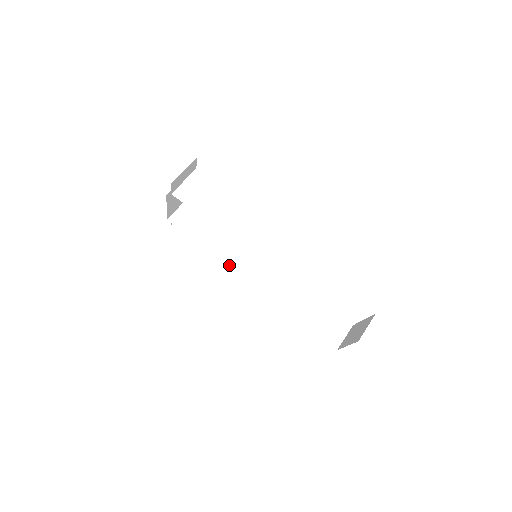
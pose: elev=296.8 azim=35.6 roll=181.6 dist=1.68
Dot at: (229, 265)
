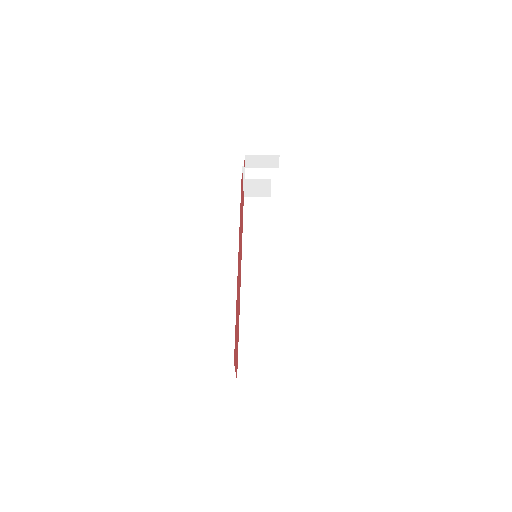
Dot at: (243, 255)
